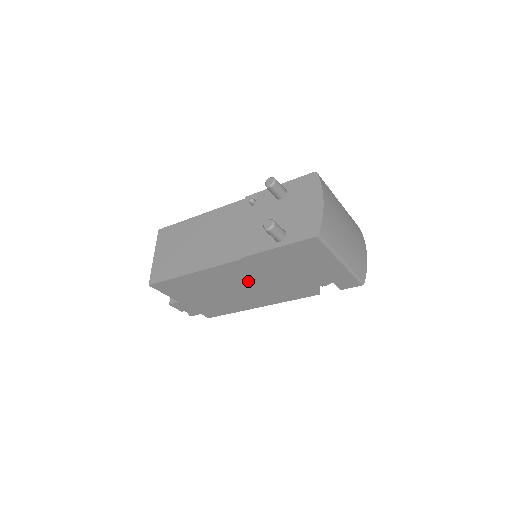
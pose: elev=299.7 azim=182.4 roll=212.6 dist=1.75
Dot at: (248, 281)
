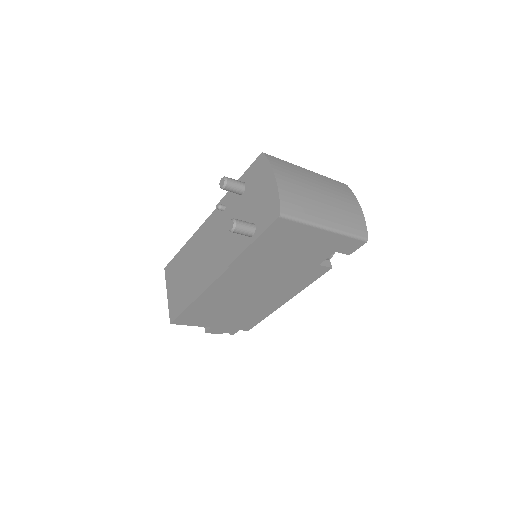
Dot at: (253, 284)
